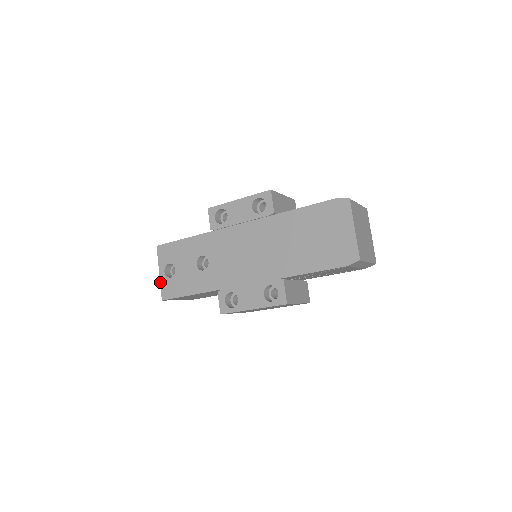
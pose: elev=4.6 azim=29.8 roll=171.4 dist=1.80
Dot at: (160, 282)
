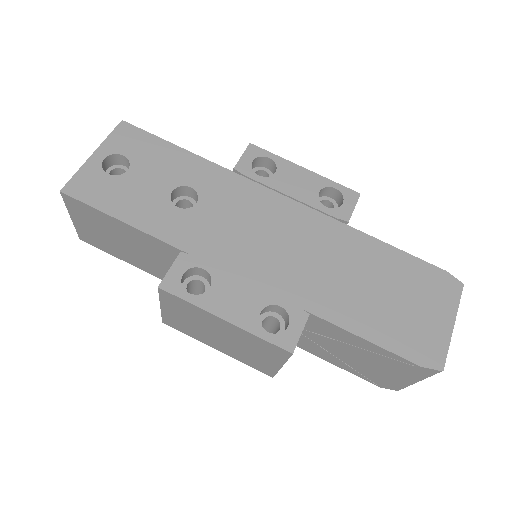
Dot at: (82, 165)
